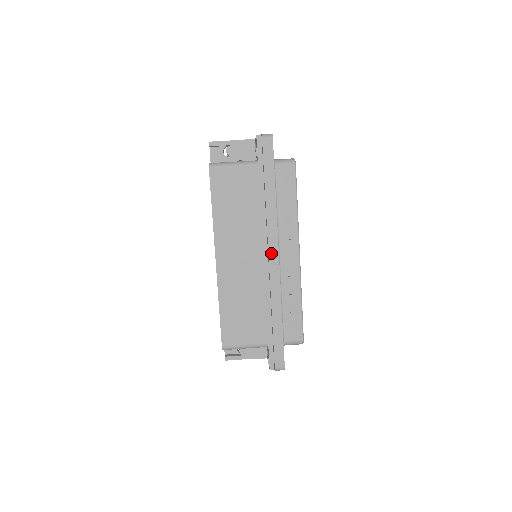
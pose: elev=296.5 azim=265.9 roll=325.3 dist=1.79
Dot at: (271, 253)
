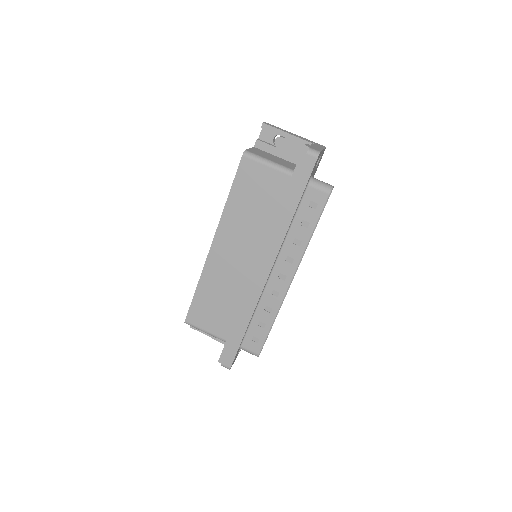
Dot at: (264, 266)
